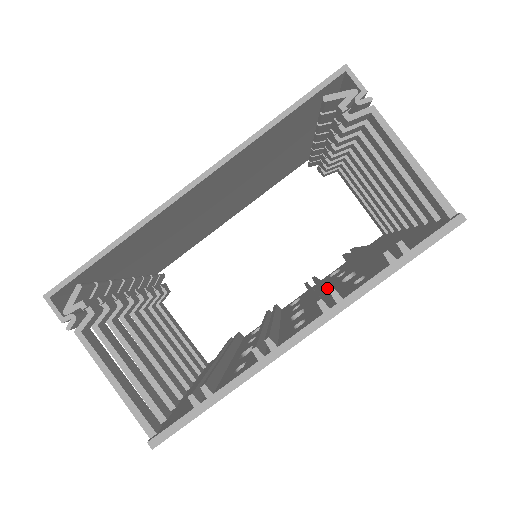
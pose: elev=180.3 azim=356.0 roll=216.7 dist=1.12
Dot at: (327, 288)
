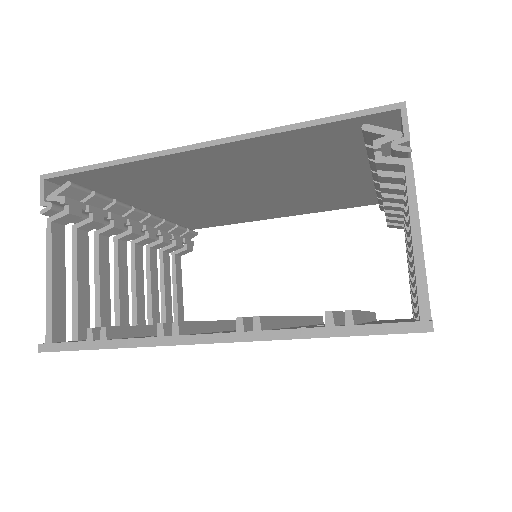
Dot at: occluded
